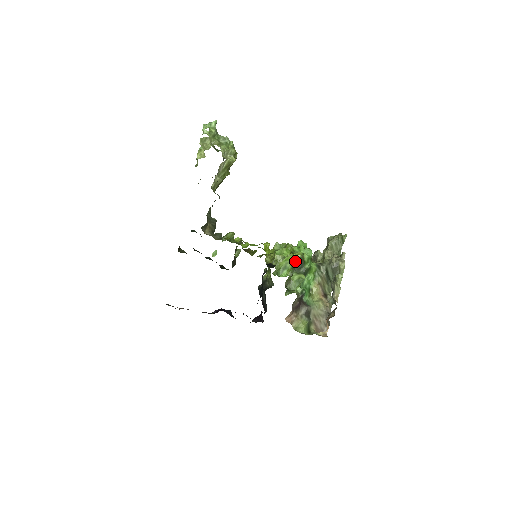
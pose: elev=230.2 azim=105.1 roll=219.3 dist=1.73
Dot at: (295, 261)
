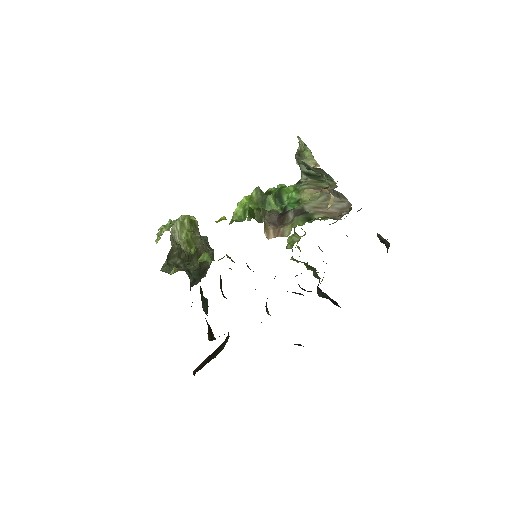
Dot at: (254, 199)
